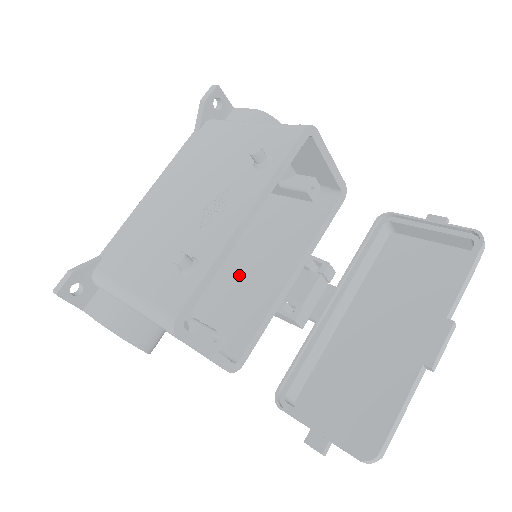
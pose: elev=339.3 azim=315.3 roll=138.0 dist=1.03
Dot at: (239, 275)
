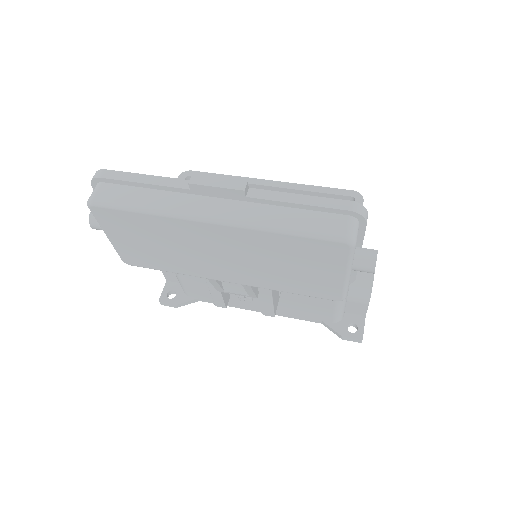
Dot at: occluded
